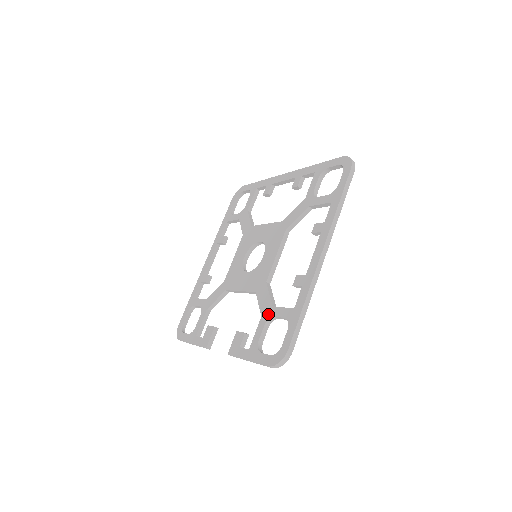
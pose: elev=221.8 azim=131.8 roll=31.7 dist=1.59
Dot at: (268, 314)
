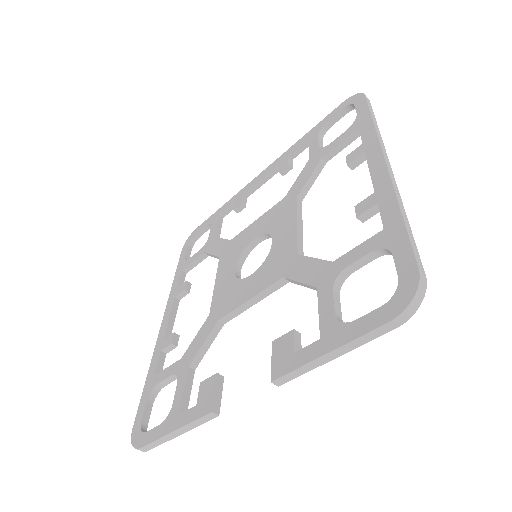
Dot at: (331, 274)
